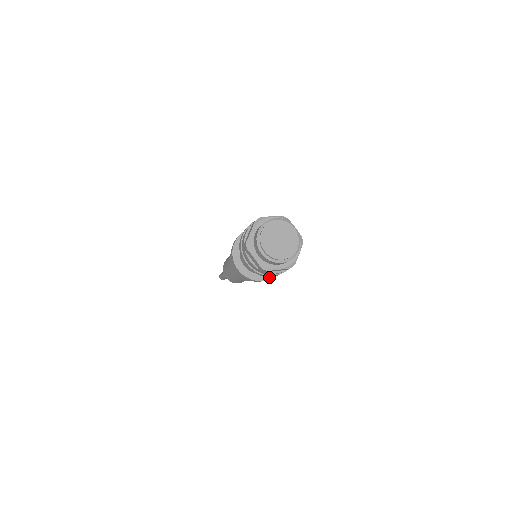
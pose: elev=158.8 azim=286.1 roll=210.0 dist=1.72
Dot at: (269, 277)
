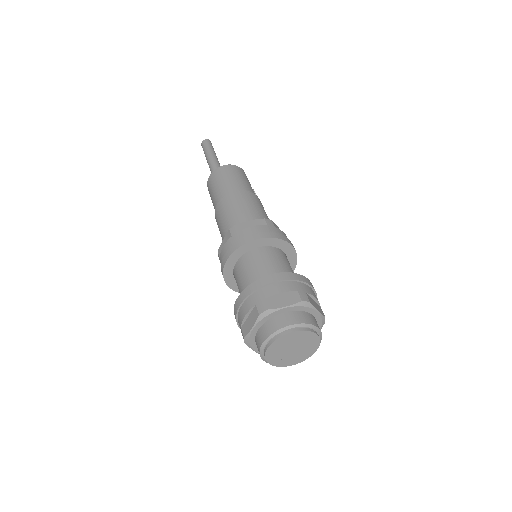
Dot at: occluded
